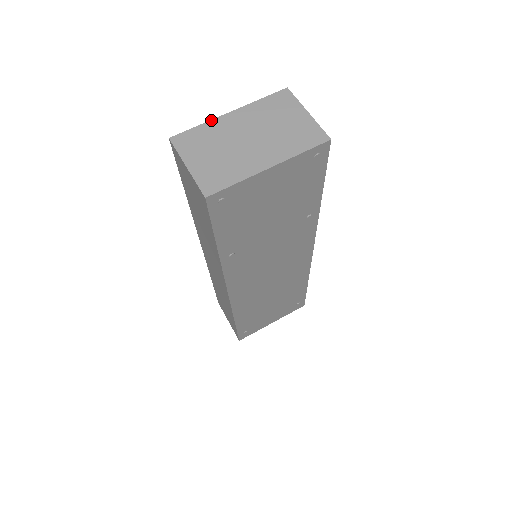
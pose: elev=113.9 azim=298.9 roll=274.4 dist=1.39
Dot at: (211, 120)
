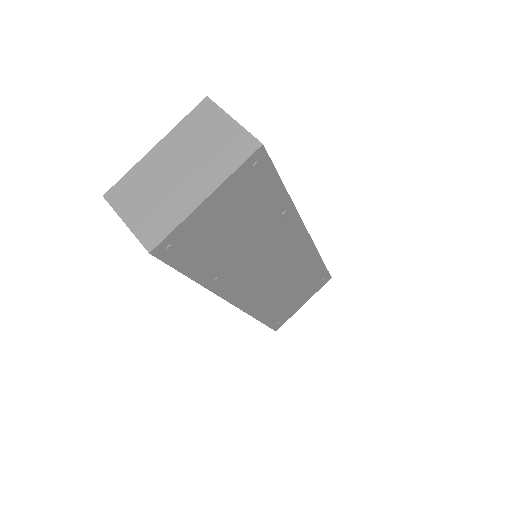
Dot at: (138, 162)
